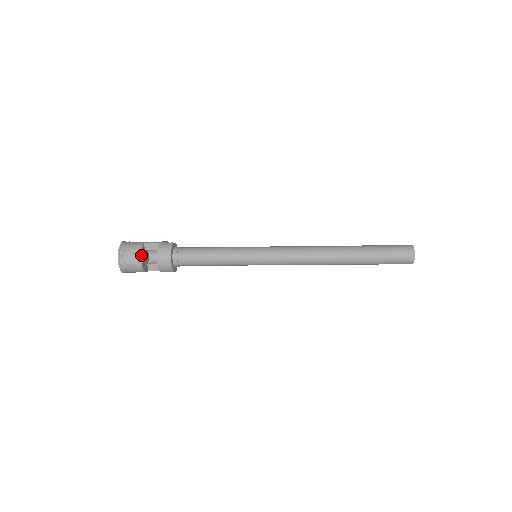
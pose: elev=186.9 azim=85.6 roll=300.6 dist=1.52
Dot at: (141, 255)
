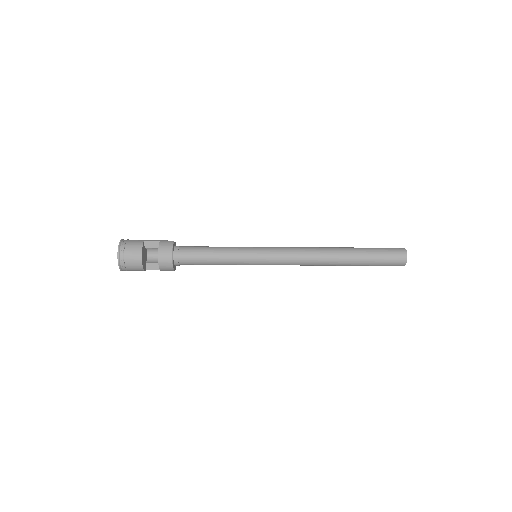
Dot at: (142, 252)
